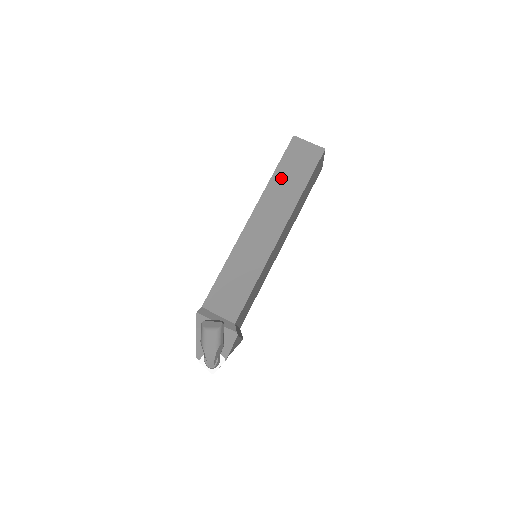
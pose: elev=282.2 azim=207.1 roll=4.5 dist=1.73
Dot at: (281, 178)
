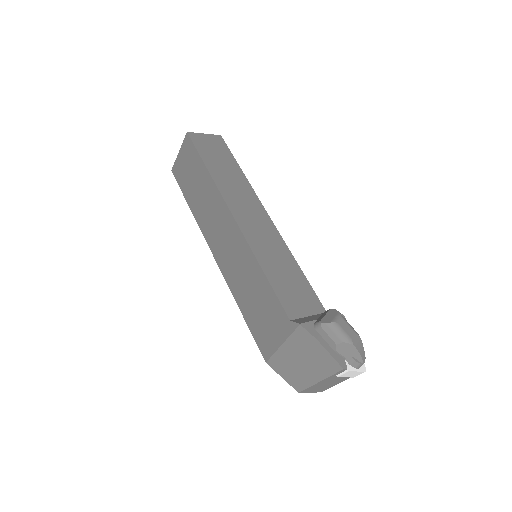
Dot at: (217, 169)
